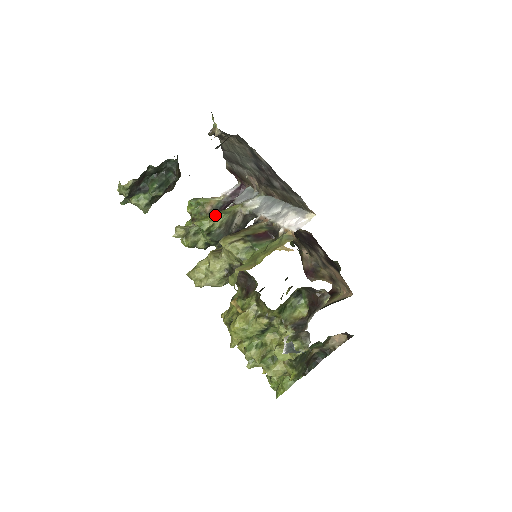
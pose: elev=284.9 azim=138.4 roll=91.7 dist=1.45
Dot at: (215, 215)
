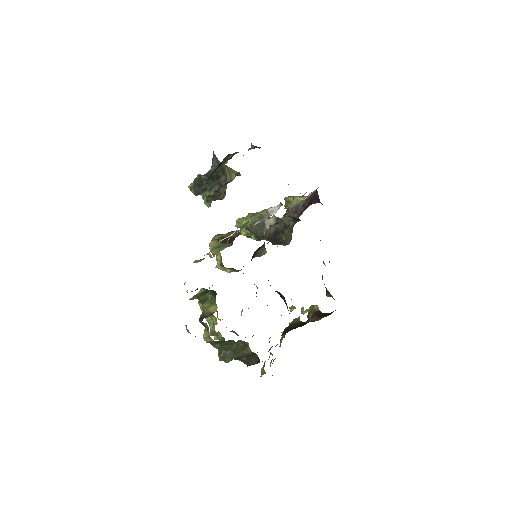
Dot at: (249, 215)
